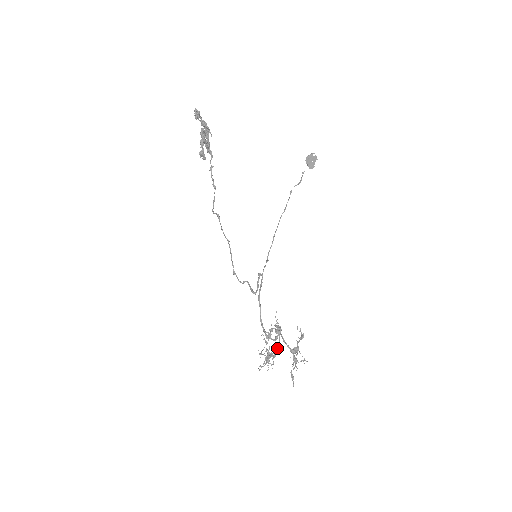
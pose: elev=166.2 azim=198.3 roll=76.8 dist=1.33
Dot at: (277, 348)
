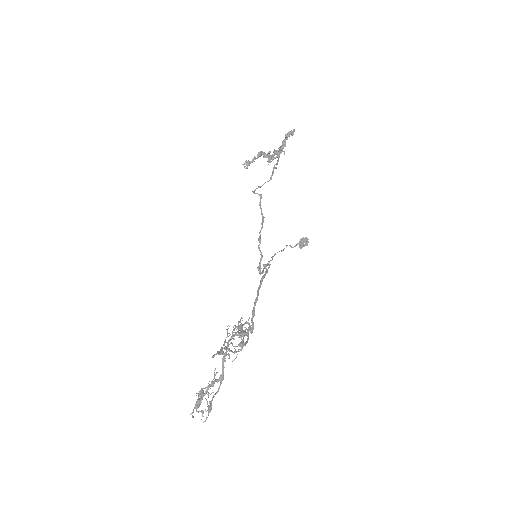
Dot at: (245, 343)
